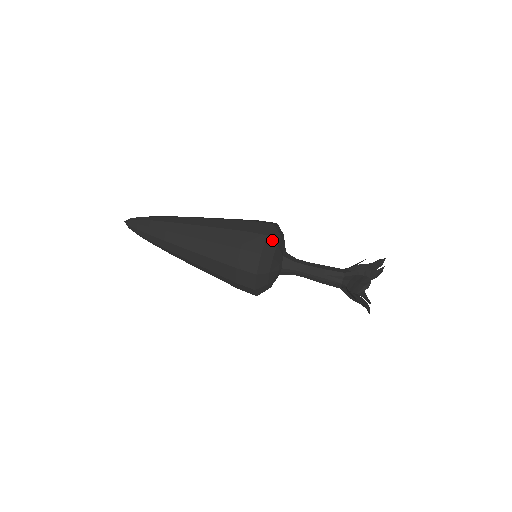
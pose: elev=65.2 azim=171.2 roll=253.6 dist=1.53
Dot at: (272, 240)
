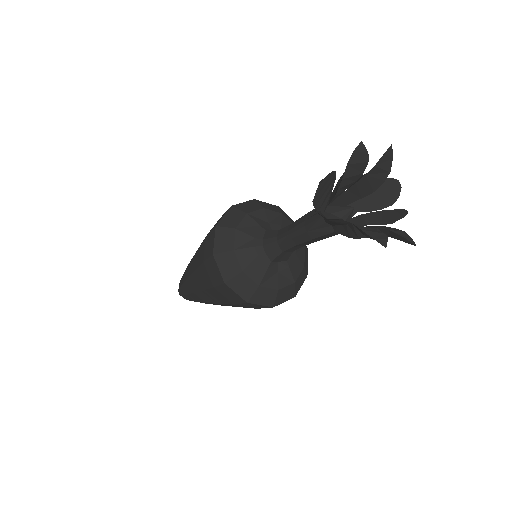
Dot at: (238, 210)
